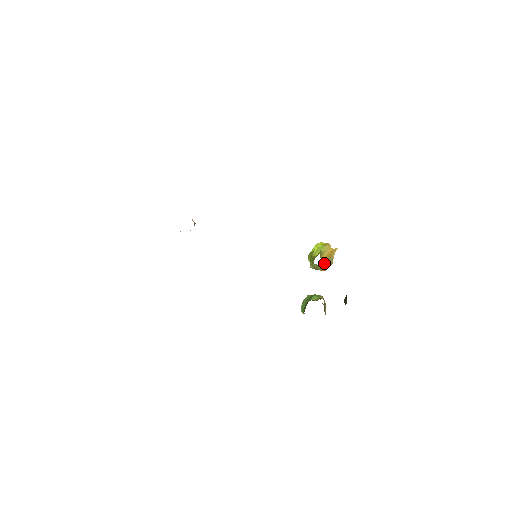
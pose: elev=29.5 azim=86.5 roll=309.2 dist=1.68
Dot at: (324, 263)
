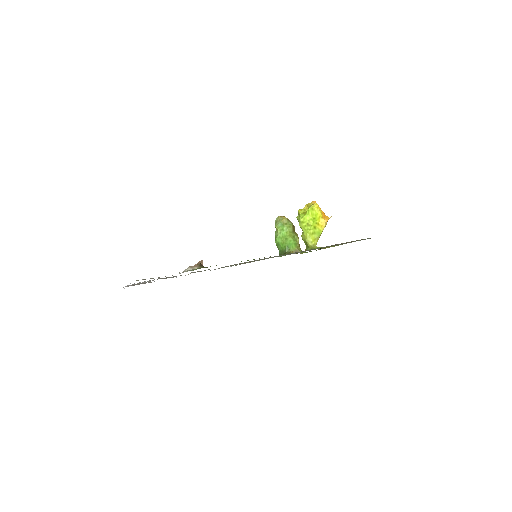
Dot at: occluded
